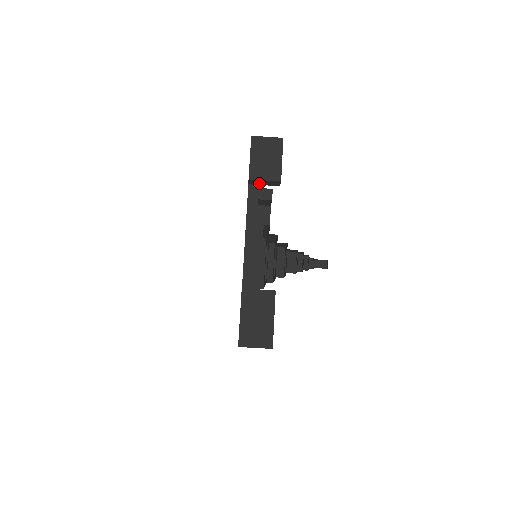
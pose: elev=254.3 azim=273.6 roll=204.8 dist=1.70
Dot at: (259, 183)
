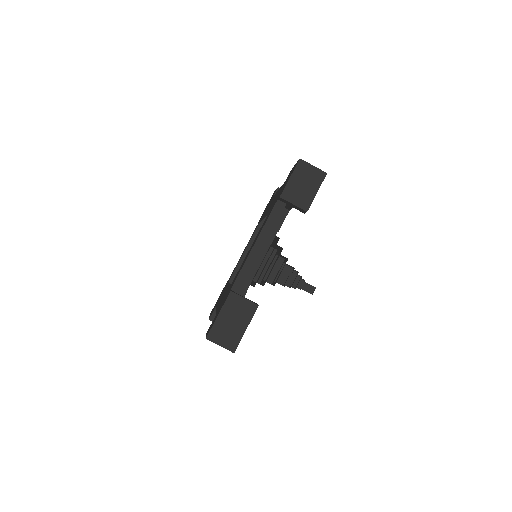
Dot at: (287, 203)
